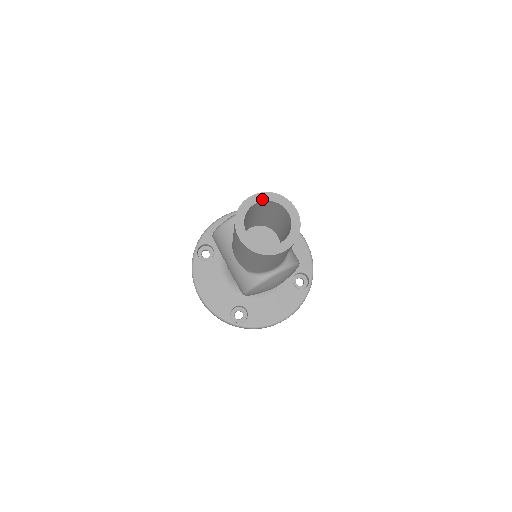
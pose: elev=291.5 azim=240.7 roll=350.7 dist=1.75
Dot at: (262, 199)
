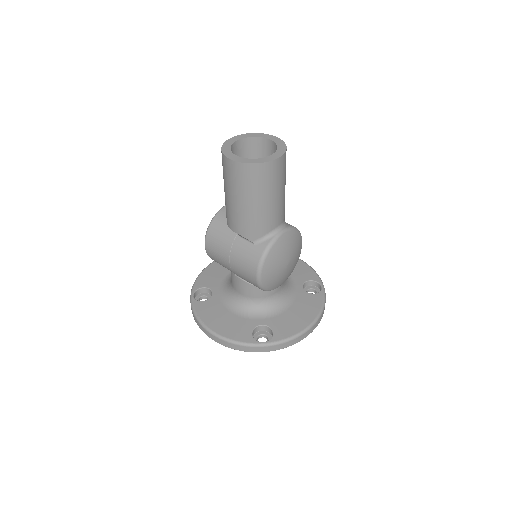
Dot at: (240, 138)
